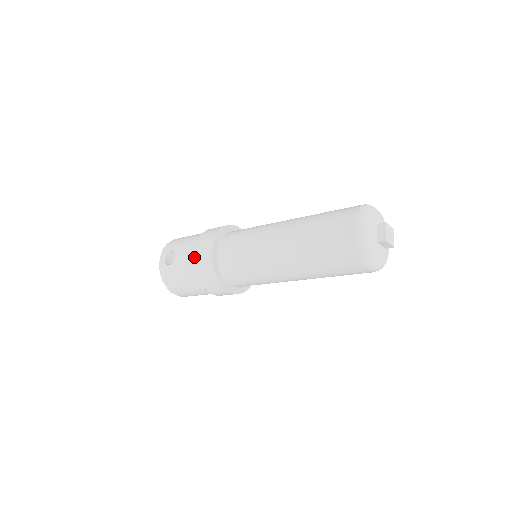
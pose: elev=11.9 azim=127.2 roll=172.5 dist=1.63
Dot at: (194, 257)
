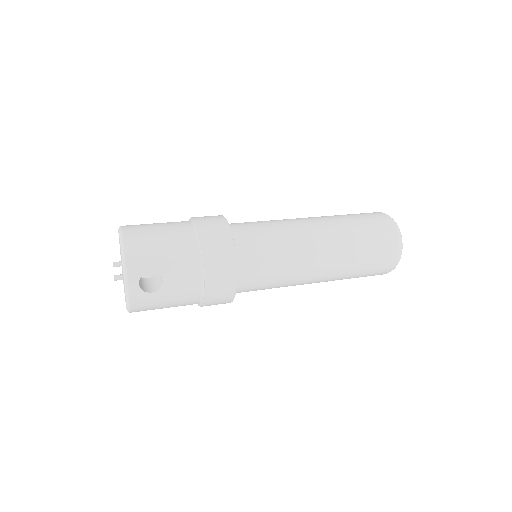
Dot at: (206, 285)
